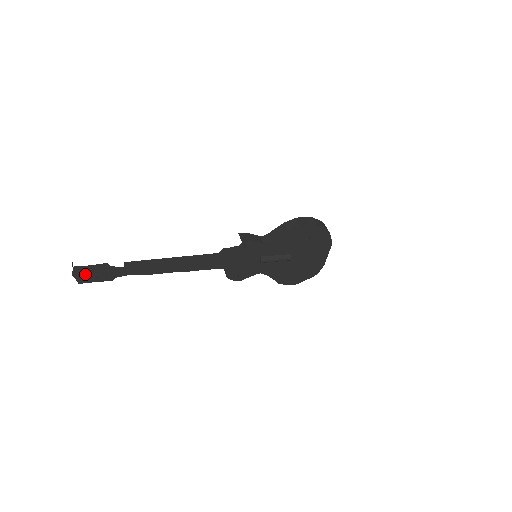
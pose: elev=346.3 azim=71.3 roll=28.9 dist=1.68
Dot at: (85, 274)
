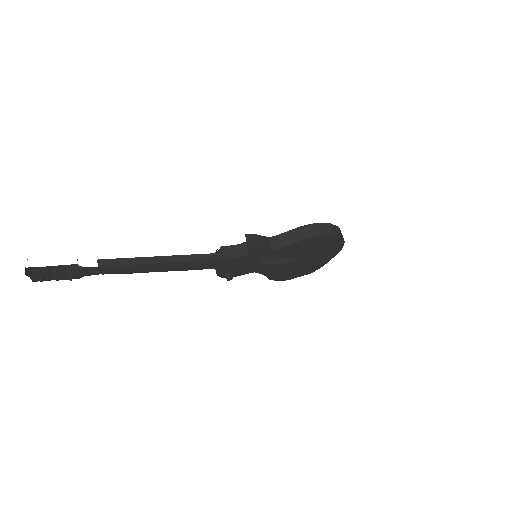
Dot at: (44, 273)
